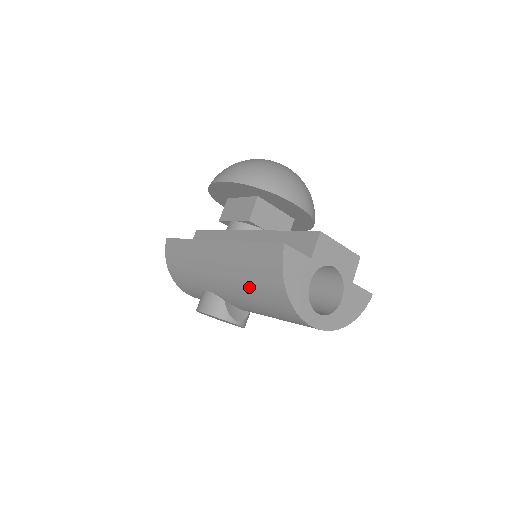
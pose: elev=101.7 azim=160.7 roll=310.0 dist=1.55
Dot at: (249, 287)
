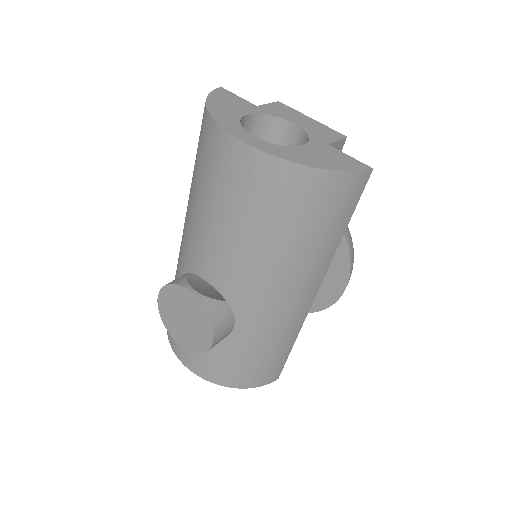
Dot at: (193, 177)
